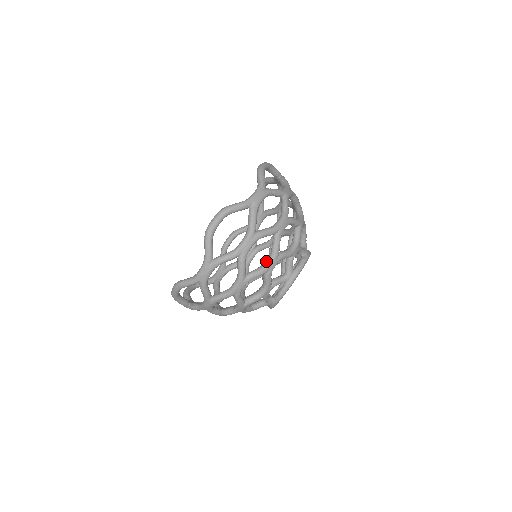
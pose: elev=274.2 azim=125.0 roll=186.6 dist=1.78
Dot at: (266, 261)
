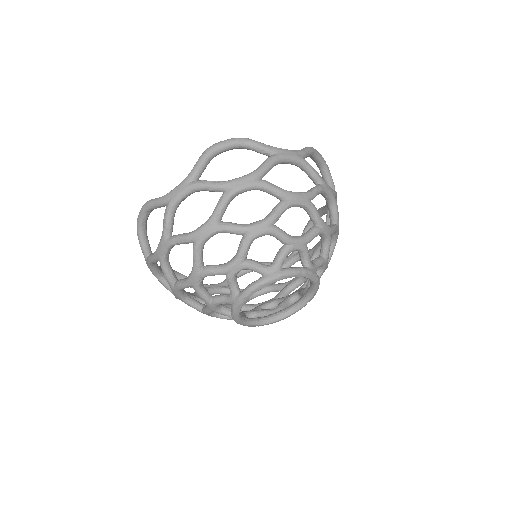
Dot at: (253, 222)
